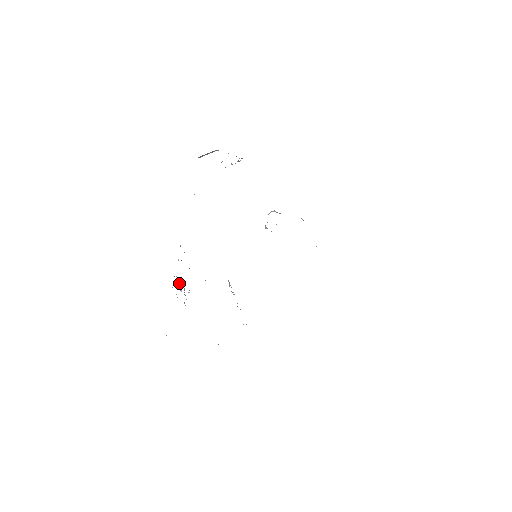
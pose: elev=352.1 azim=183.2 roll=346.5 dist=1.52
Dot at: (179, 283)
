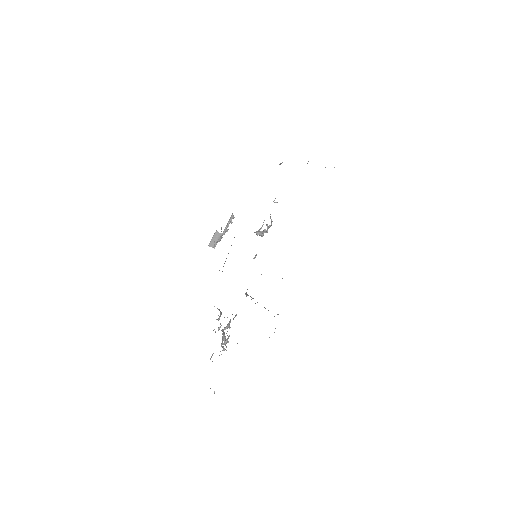
Dot at: (224, 338)
